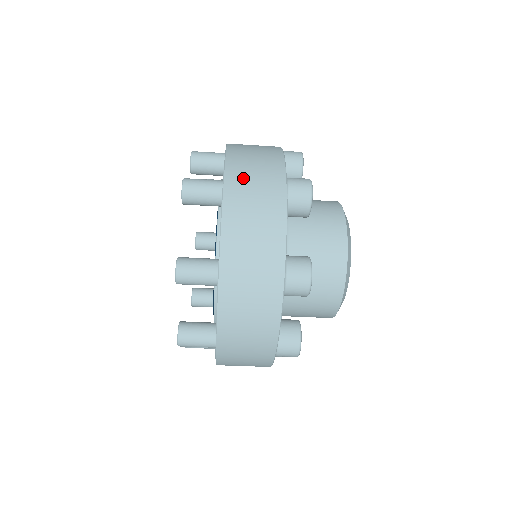
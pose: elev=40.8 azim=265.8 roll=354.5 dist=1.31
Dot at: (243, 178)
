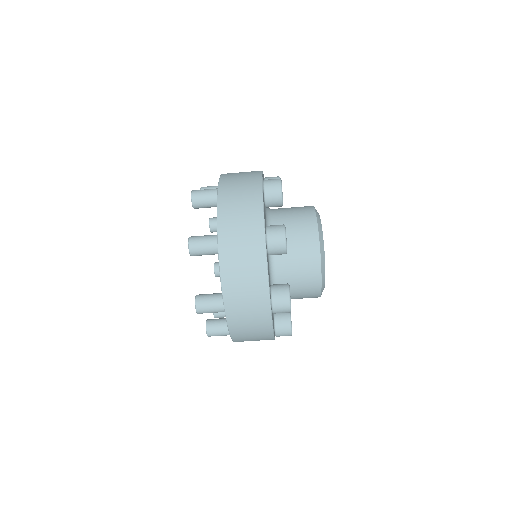
Dot at: (232, 240)
